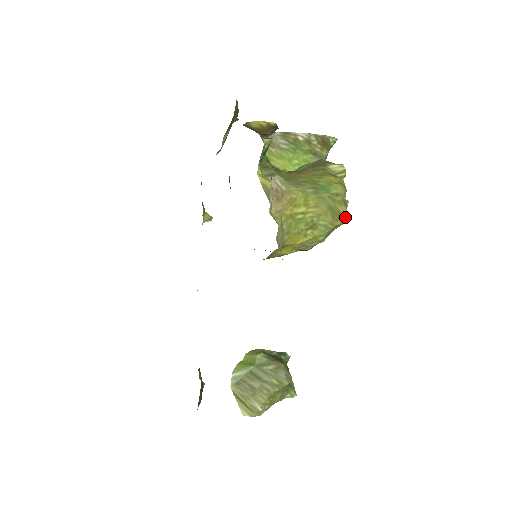
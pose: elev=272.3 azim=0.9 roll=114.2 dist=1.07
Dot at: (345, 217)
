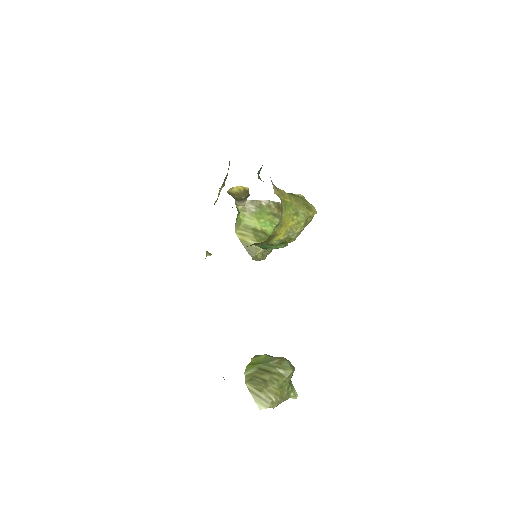
Dot at: (314, 210)
